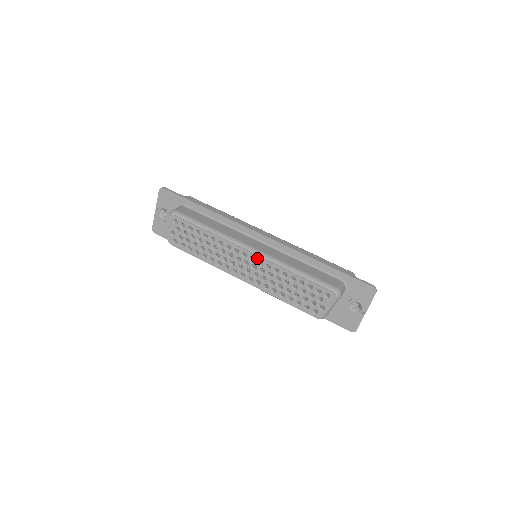
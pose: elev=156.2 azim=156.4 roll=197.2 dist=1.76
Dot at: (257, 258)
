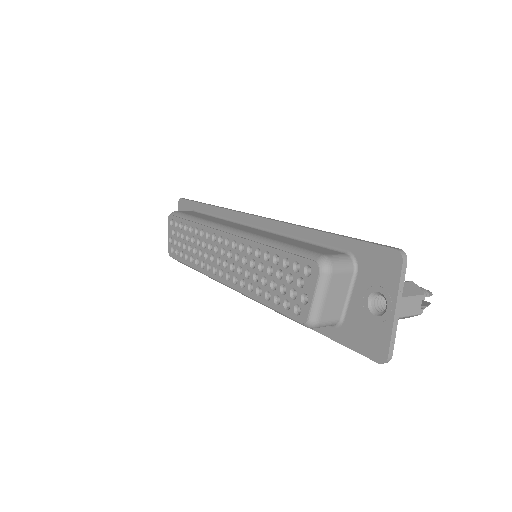
Dot at: (231, 238)
